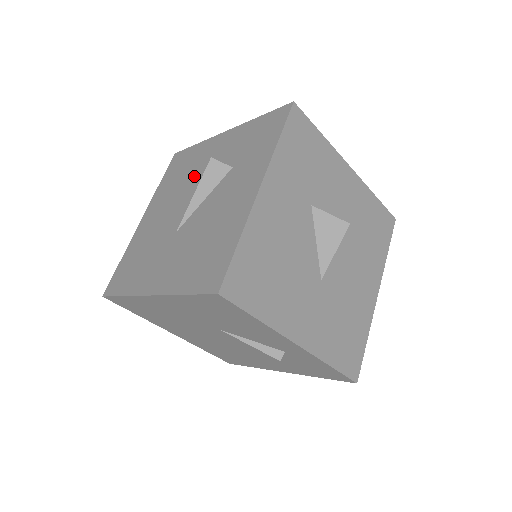
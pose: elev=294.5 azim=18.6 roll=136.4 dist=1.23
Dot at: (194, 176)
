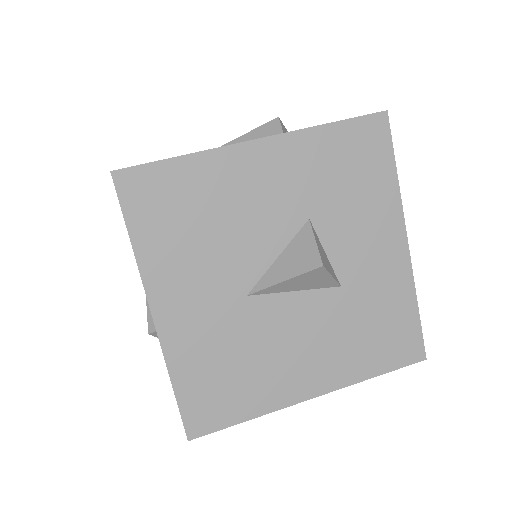
Dot at: occluded
